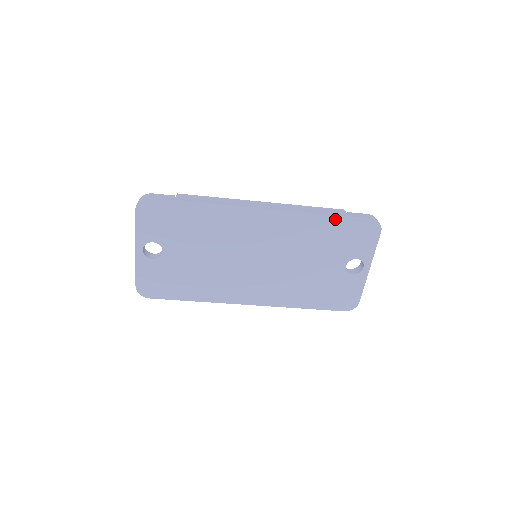
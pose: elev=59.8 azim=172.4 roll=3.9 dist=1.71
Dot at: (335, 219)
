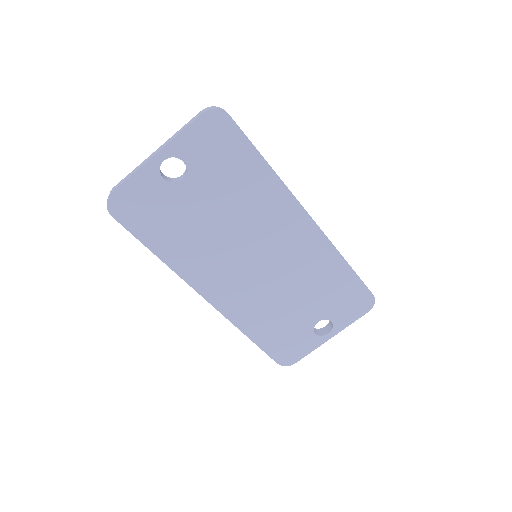
Dot at: (351, 274)
